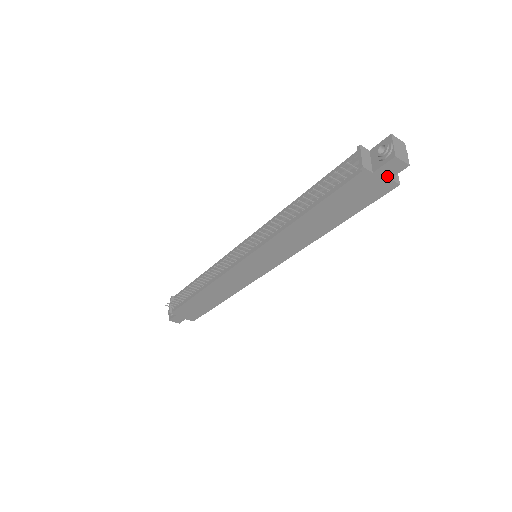
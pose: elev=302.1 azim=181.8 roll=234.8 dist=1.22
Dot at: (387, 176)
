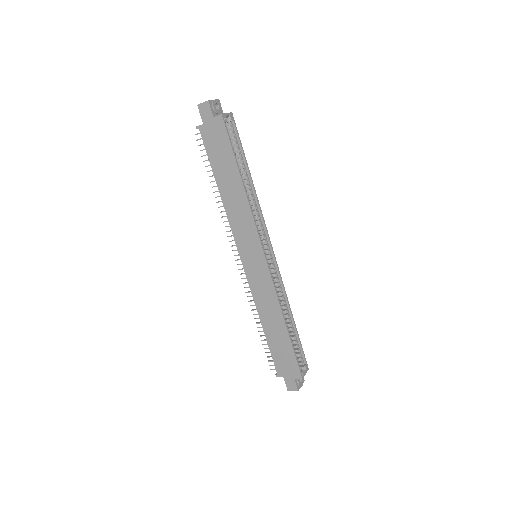
Dot at: (210, 118)
